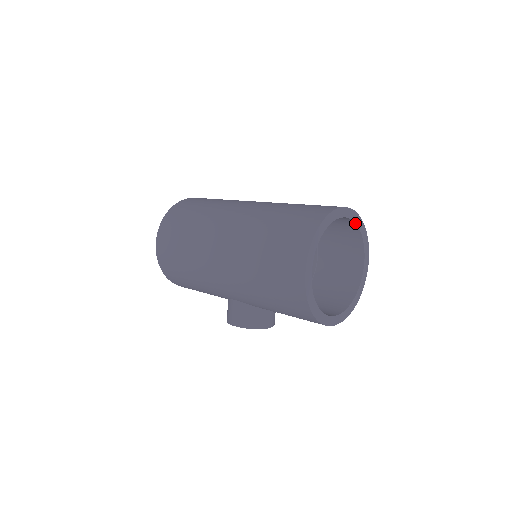
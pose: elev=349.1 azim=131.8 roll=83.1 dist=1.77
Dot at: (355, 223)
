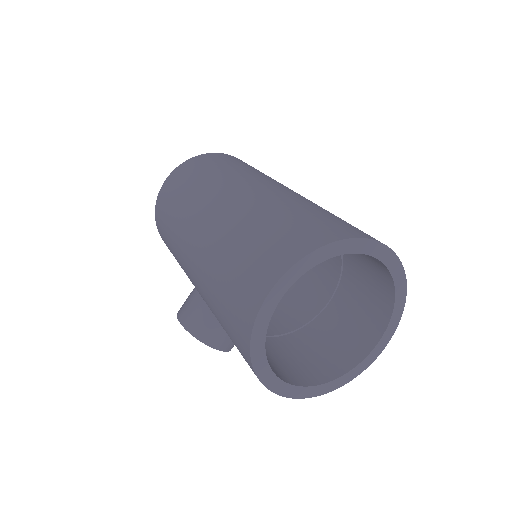
Dot at: (393, 279)
